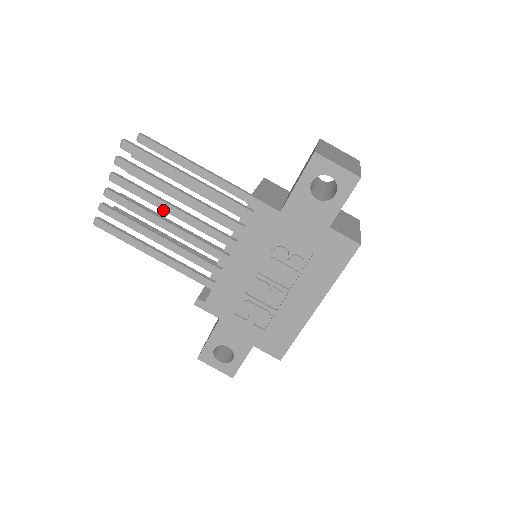
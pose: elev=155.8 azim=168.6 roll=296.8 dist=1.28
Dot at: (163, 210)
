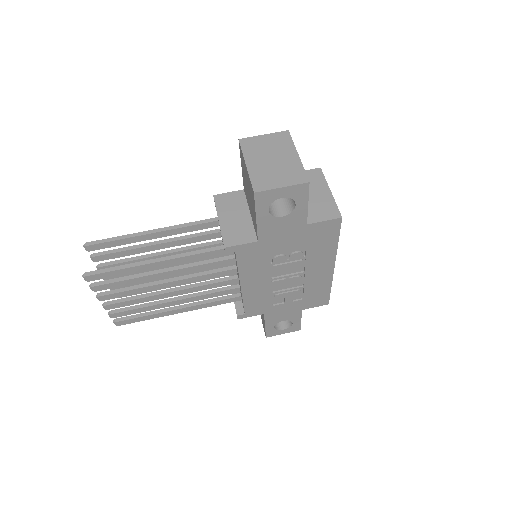
Dot at: occluded
